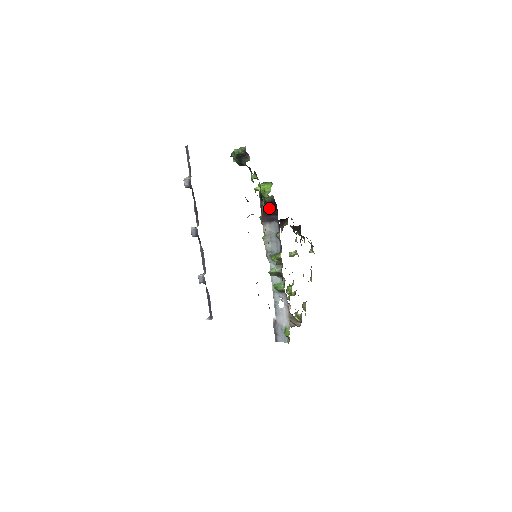
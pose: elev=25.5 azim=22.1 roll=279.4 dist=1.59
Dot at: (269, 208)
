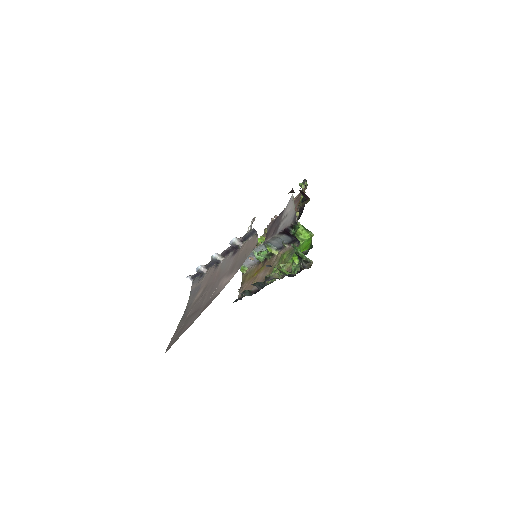
Dot at: occluded
